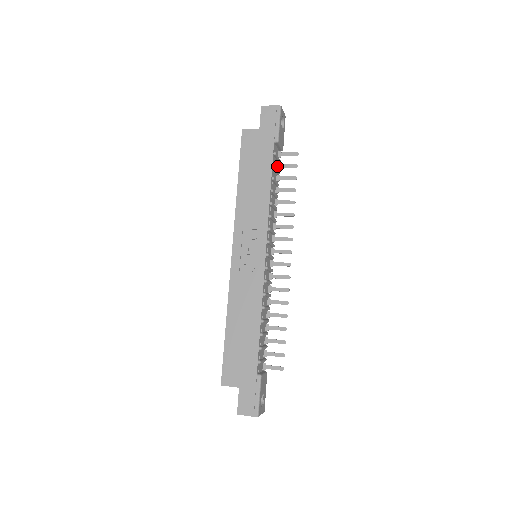
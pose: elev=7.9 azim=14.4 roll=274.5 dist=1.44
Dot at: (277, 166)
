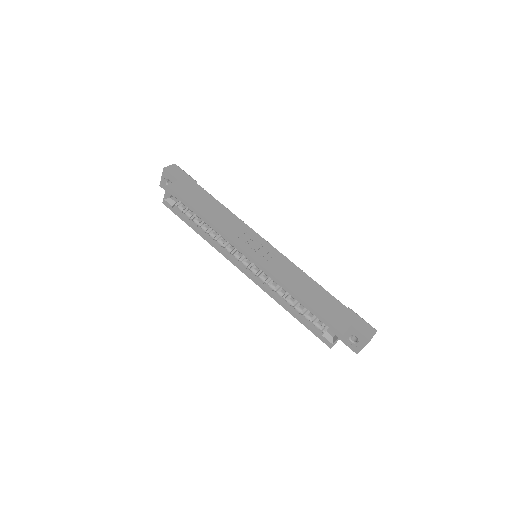
Dot at: occluded
